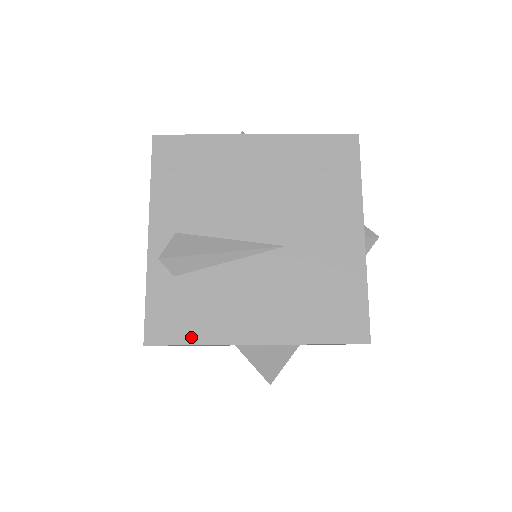
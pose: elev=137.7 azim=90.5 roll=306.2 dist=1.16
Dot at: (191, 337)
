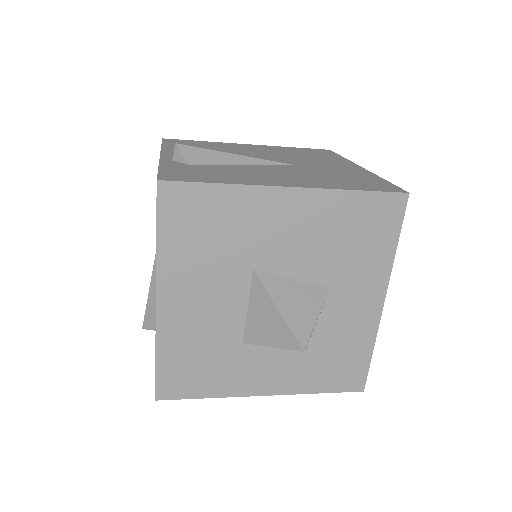
Dot at: (213, 181)
